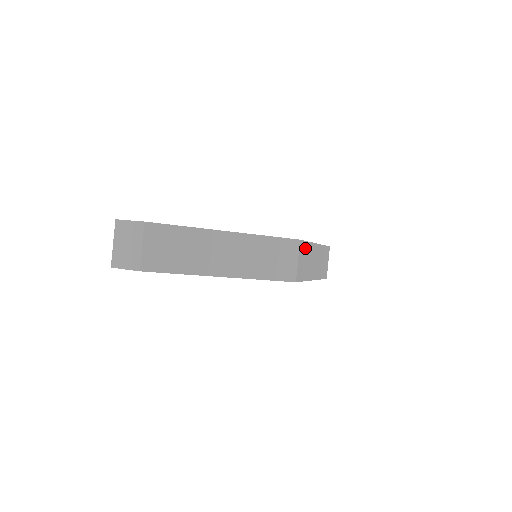
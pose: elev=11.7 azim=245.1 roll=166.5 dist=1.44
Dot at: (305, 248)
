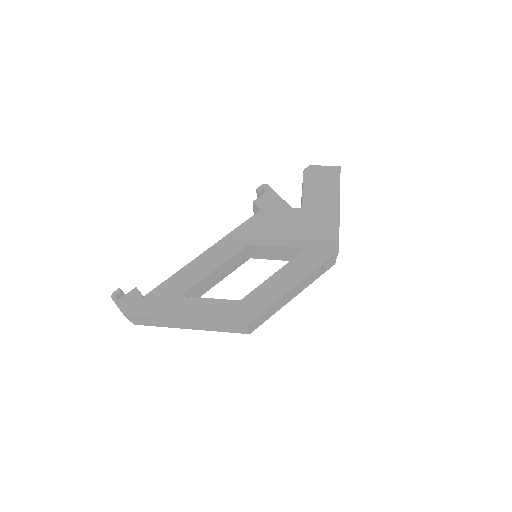
Dot at: (263, 314)
